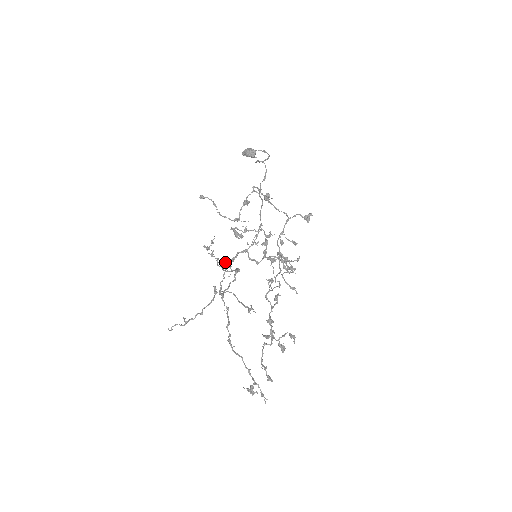
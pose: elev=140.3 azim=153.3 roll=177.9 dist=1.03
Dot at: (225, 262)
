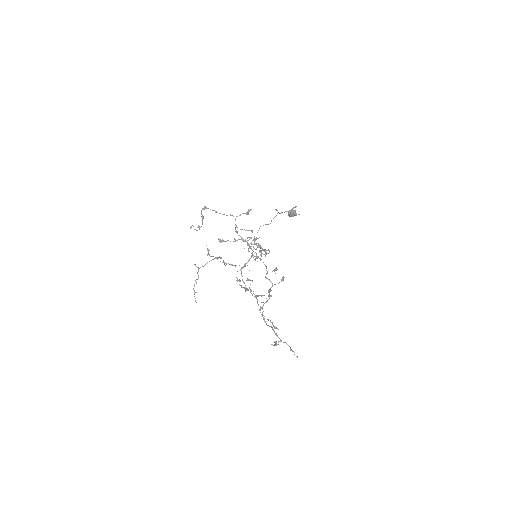
Dot at: occluded
